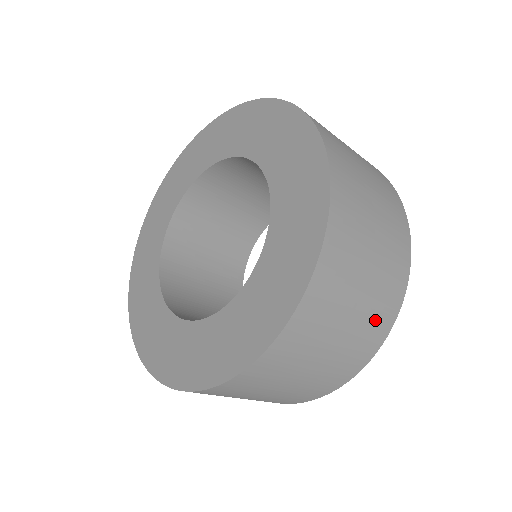
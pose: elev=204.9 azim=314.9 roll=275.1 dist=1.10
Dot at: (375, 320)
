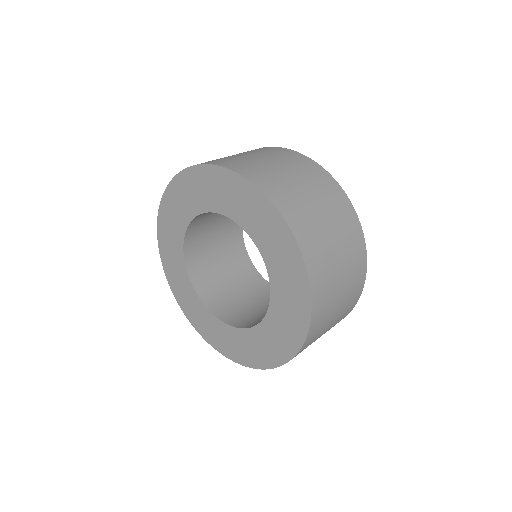
Dot at: (355, 266)
